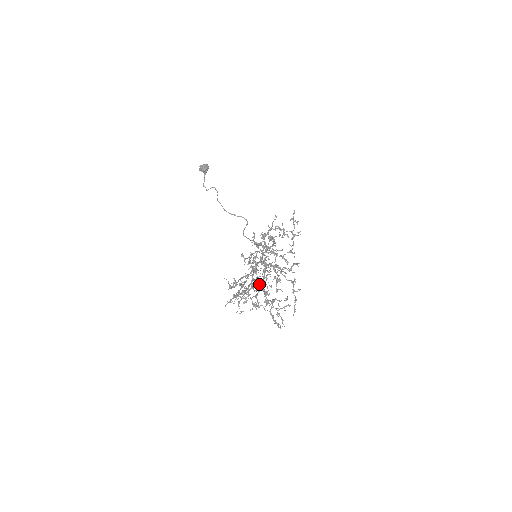
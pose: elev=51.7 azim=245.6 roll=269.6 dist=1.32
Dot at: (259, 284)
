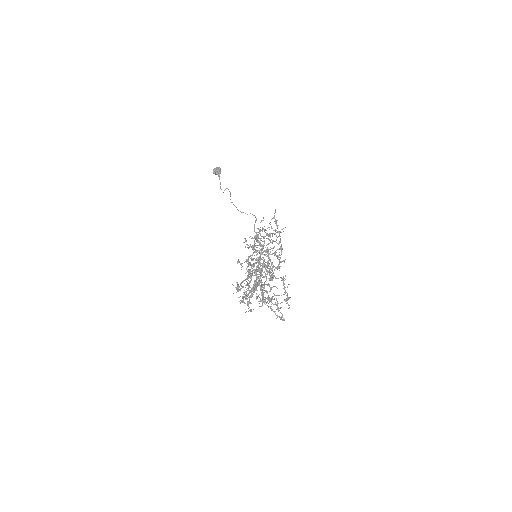
Dot at: (257, 285)
